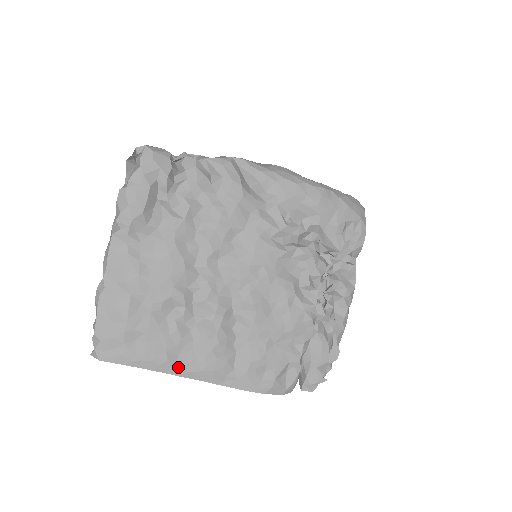
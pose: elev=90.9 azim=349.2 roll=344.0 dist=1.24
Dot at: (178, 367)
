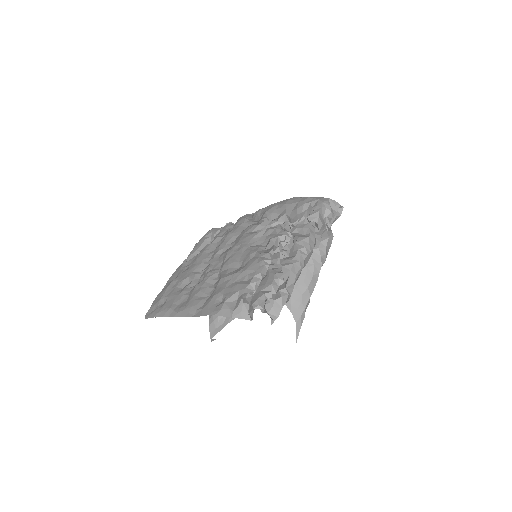
Dot at: (175, 311)
